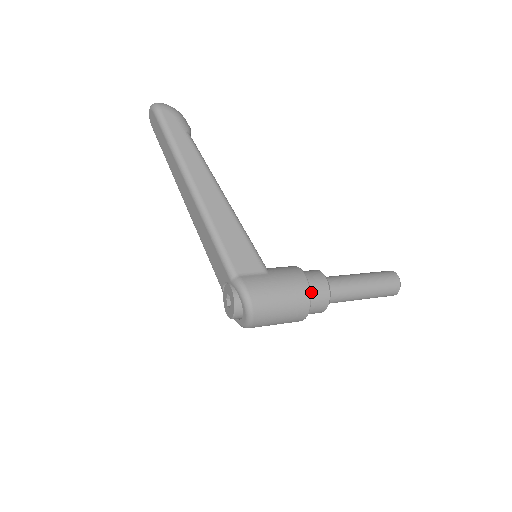
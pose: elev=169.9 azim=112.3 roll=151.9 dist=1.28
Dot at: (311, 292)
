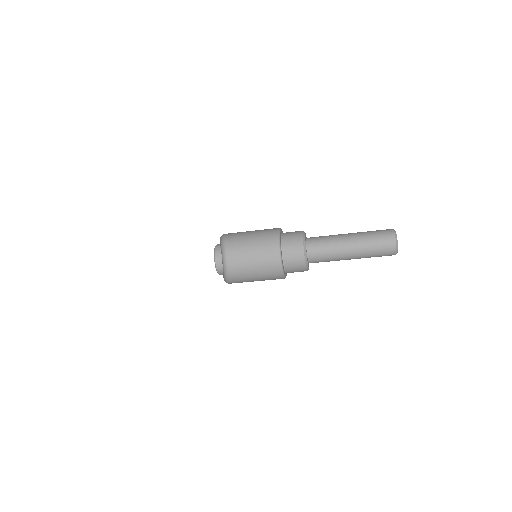
Dot at: (284, 233)
